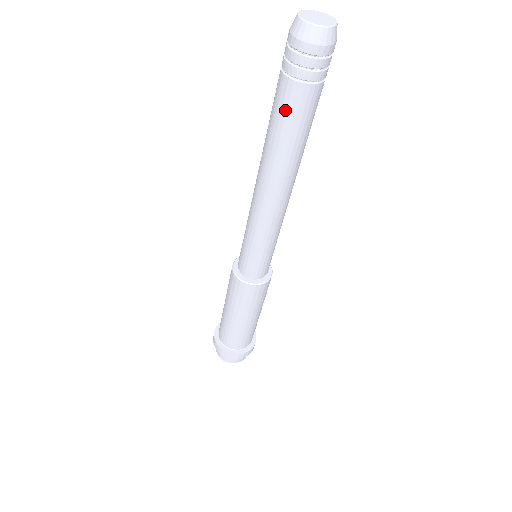
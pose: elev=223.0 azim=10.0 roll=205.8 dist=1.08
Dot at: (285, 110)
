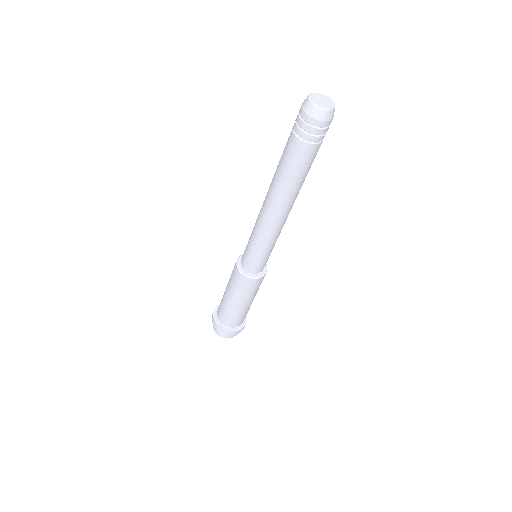
Dot at: (303, 162)
